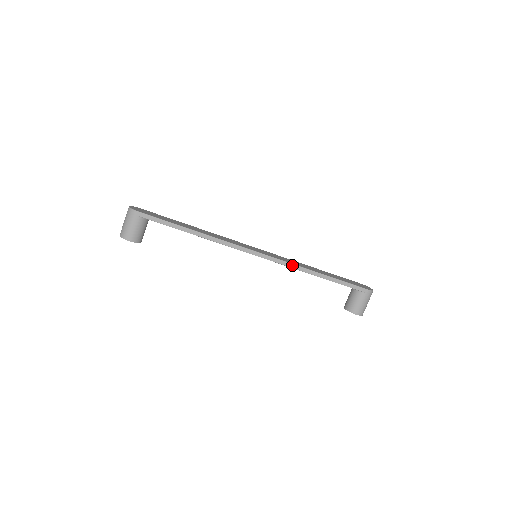
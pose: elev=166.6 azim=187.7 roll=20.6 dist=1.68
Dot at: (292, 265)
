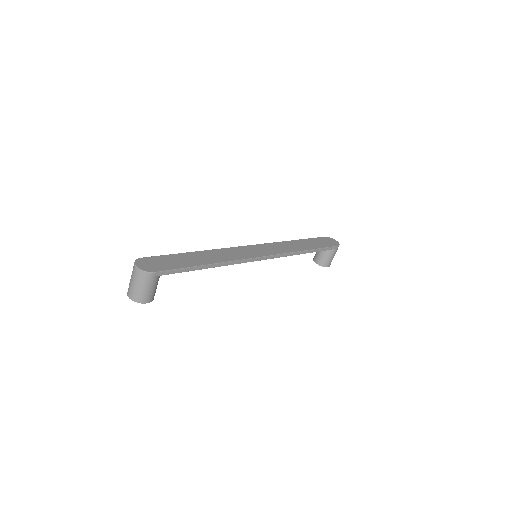
Dot at: (289, 254)
